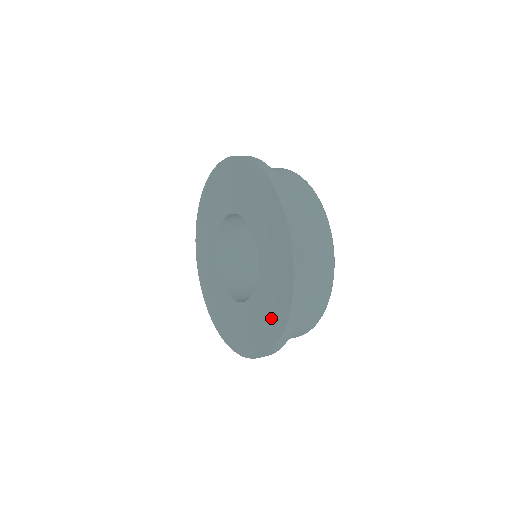
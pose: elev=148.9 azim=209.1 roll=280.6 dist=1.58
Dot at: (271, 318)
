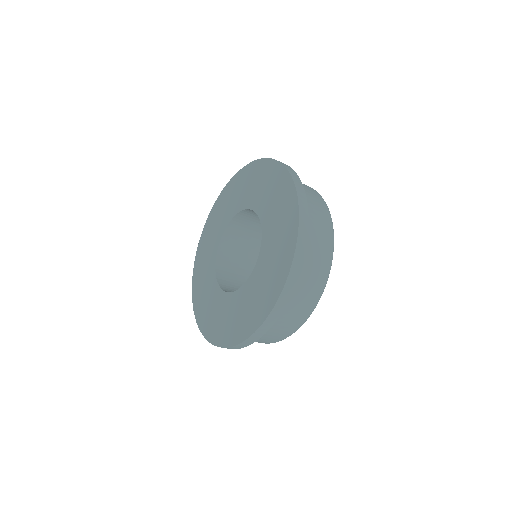
Dot at: (268, 289)
